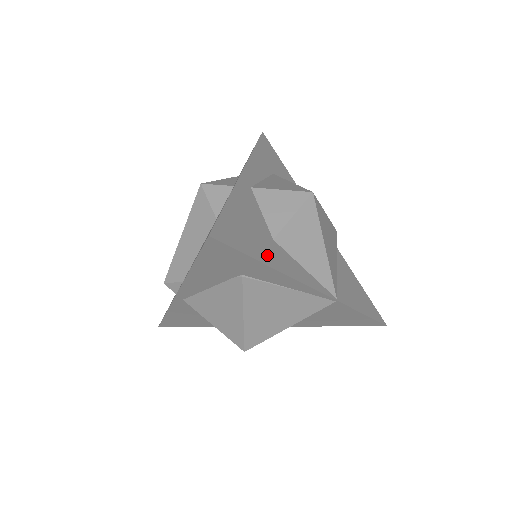
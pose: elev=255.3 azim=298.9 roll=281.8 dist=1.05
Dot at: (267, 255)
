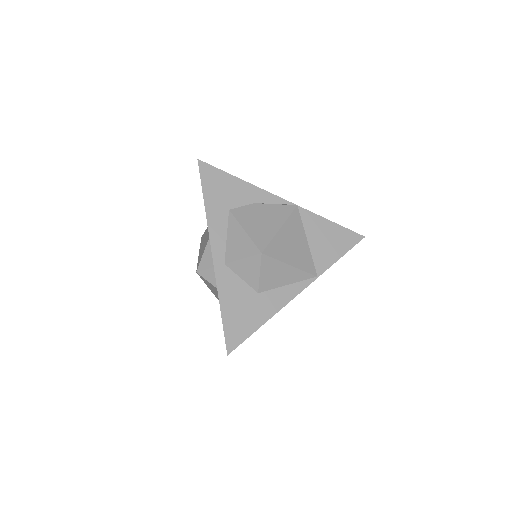
Dot at: (260, 315)
